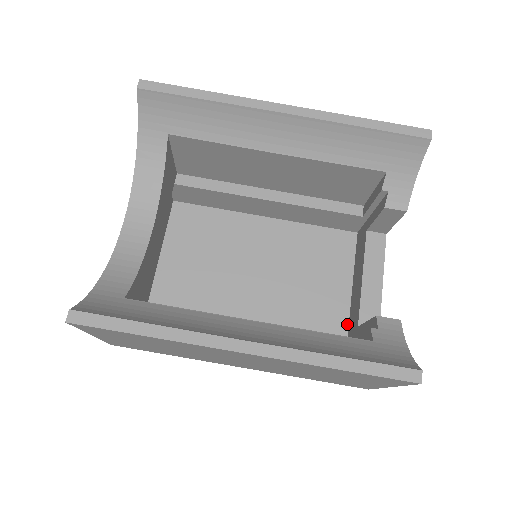
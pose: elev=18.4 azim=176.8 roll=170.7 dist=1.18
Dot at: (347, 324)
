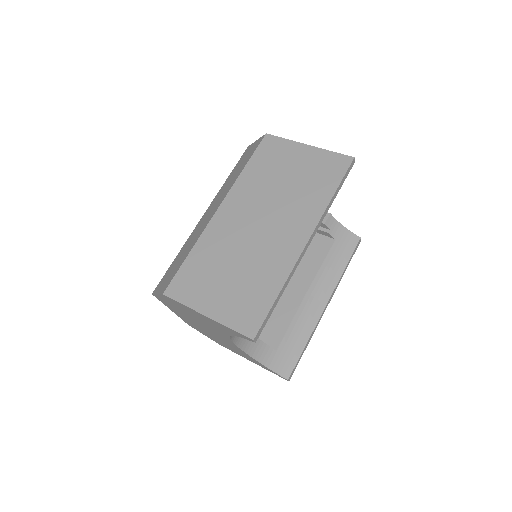
Dot at: occluded
